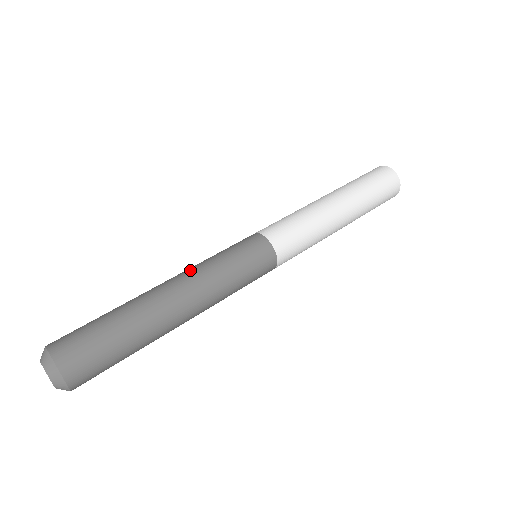
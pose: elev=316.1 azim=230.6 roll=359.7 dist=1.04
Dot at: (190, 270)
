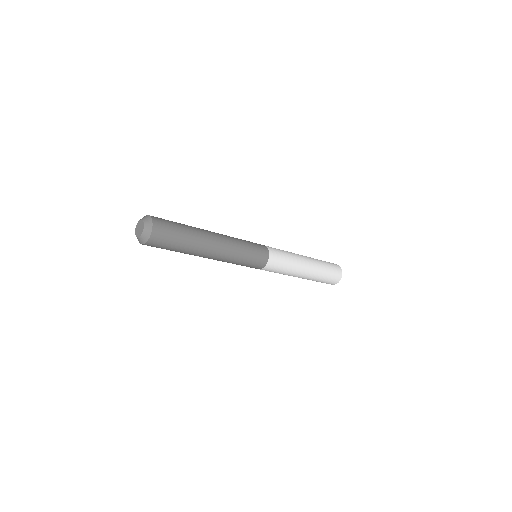
Dot at: (225, 235)
